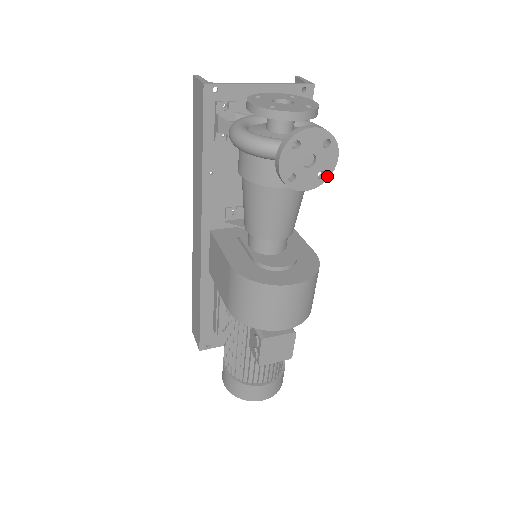
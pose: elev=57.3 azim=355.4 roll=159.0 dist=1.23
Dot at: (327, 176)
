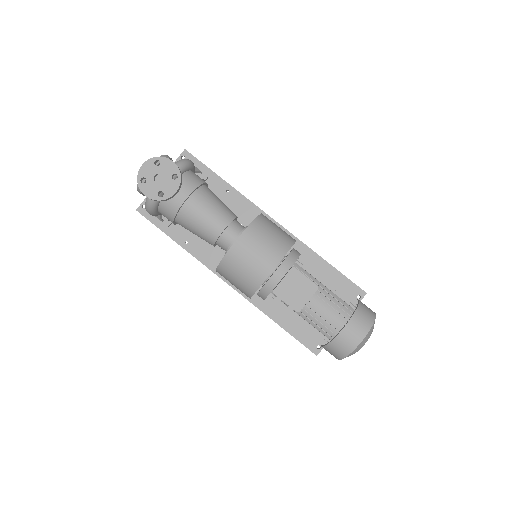
Dot at: (178, 174)
